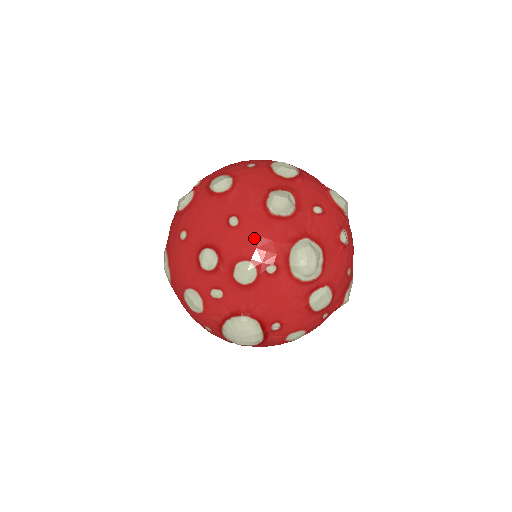
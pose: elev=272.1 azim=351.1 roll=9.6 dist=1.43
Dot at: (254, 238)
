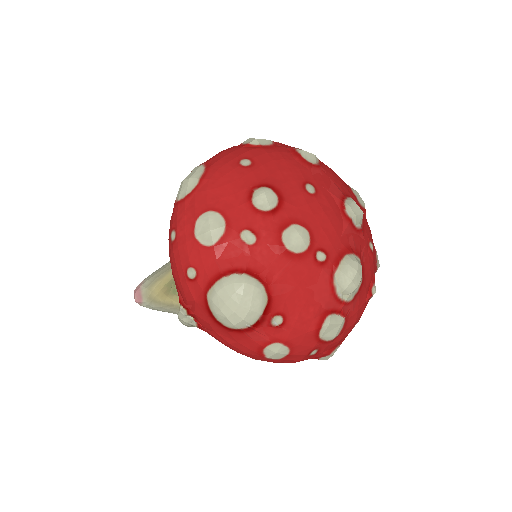
Dot at: (323, 216)
